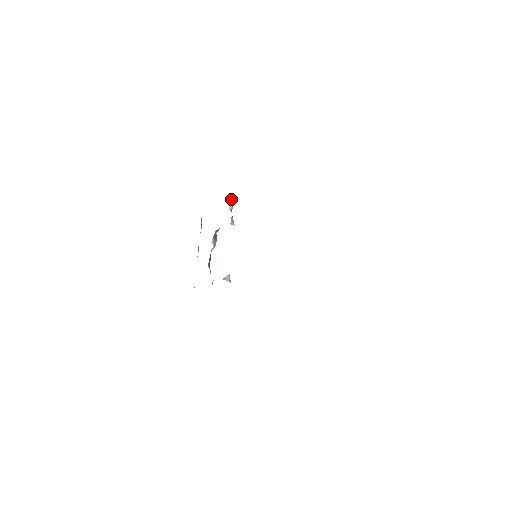
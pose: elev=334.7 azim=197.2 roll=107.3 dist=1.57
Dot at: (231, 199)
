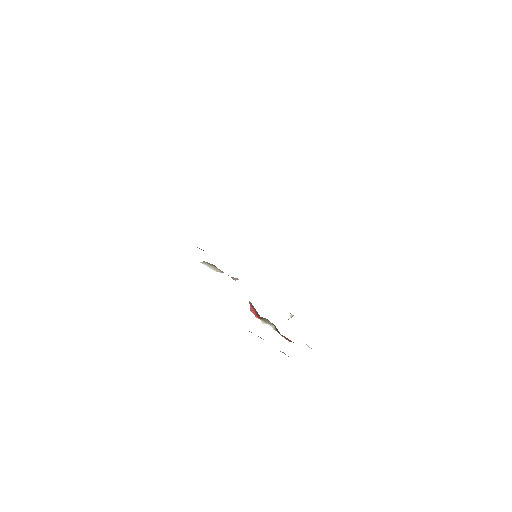
Dot at: (209, 266)
